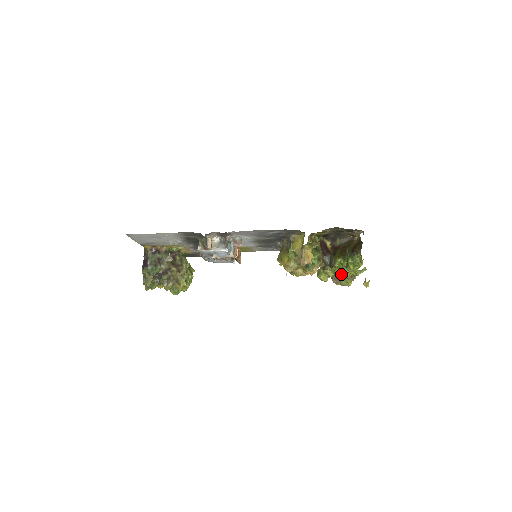
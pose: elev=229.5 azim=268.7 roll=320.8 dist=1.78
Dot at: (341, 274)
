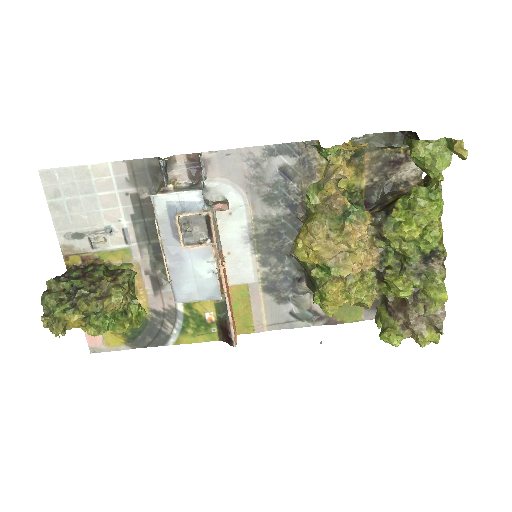
Dot at: (413, 223)
